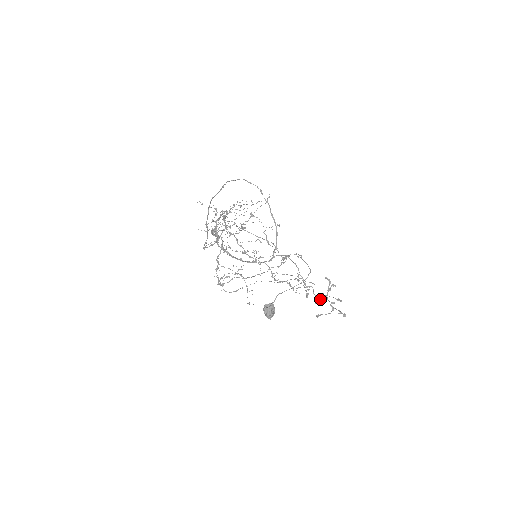
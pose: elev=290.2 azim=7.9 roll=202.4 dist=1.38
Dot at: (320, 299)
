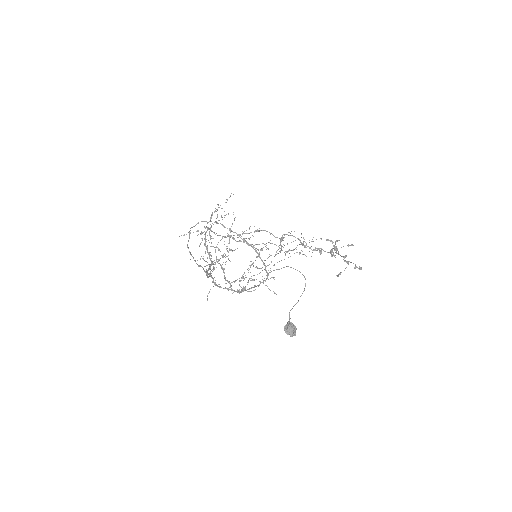
Dot at: occluded
